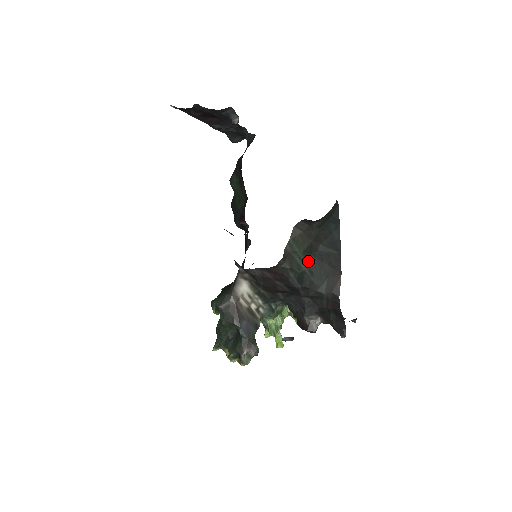
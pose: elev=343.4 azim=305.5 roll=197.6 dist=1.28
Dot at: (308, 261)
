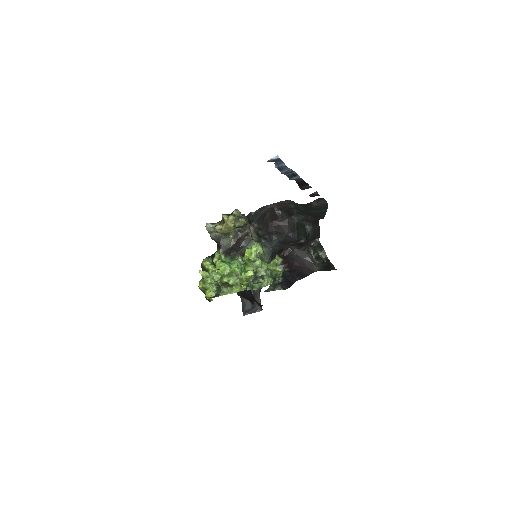
Dot at: (304, 211)
